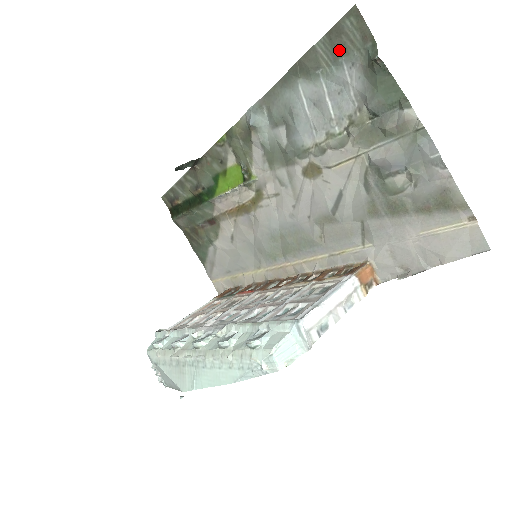
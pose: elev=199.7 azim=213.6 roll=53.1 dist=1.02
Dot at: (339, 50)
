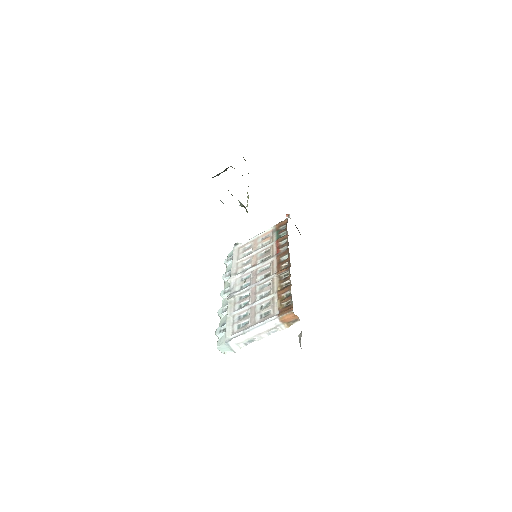
Dot at: occluded
